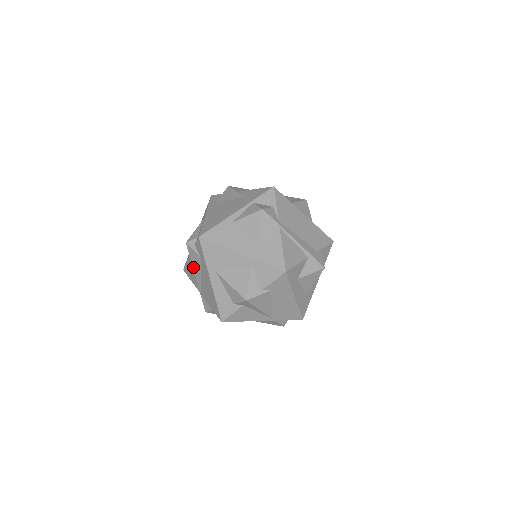
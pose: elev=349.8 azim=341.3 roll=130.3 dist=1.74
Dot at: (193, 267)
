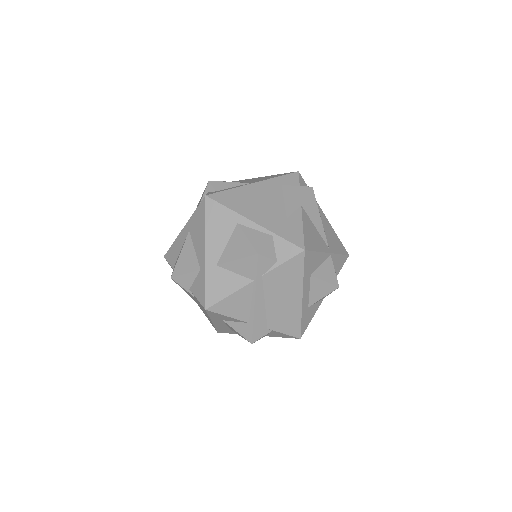
Dot at: (200, 199)
